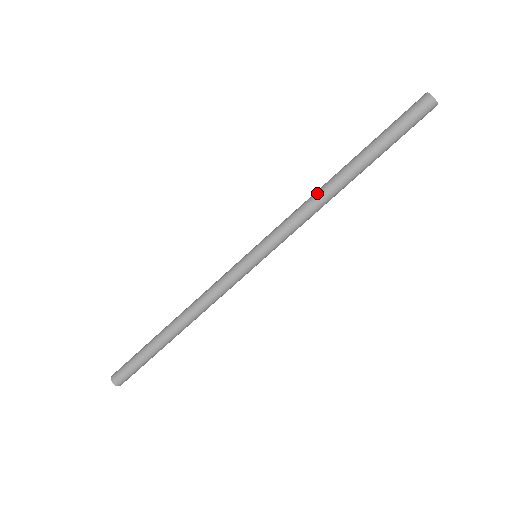
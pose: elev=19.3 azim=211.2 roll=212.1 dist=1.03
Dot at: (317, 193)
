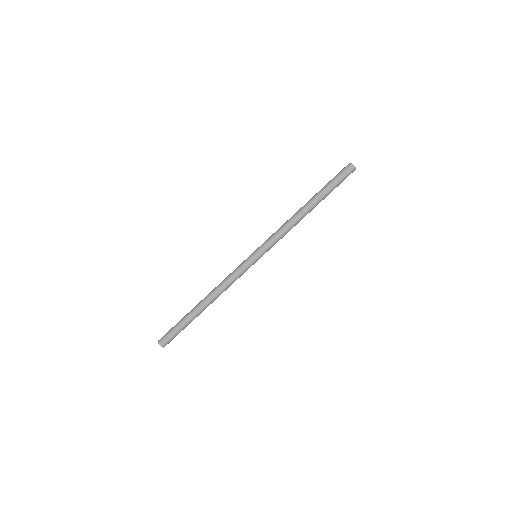
Dot at: (293, 218)
